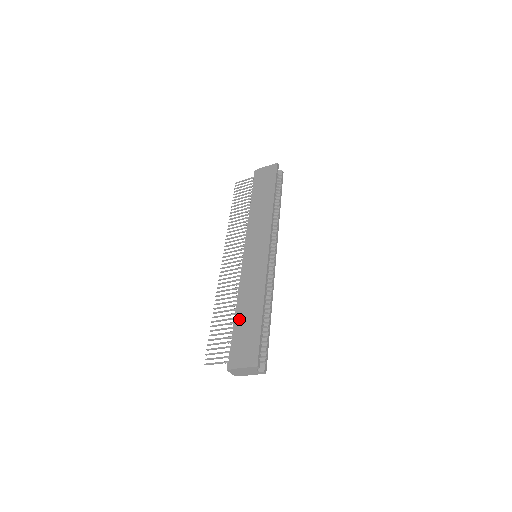
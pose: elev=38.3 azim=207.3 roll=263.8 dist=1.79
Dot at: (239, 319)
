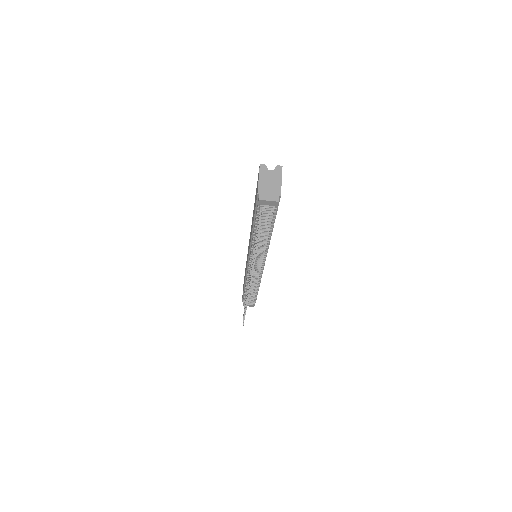
Dot at: occluded
